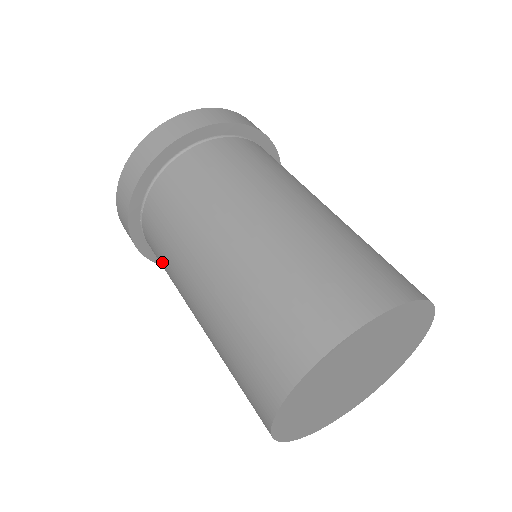
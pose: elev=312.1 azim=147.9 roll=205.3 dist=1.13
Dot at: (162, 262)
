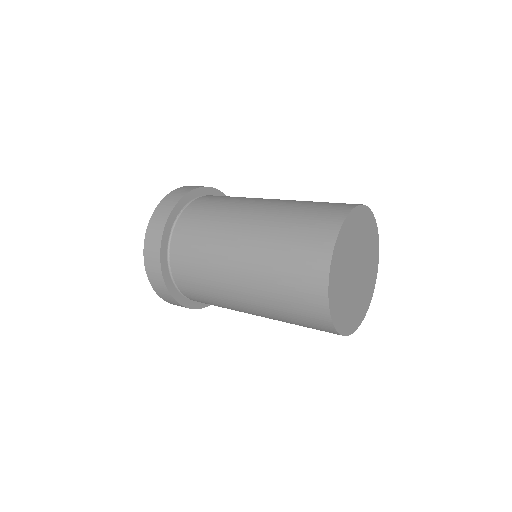
Dot at: (205, 220)
